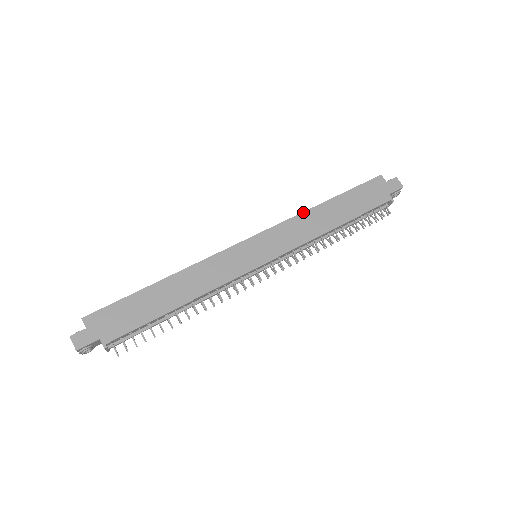
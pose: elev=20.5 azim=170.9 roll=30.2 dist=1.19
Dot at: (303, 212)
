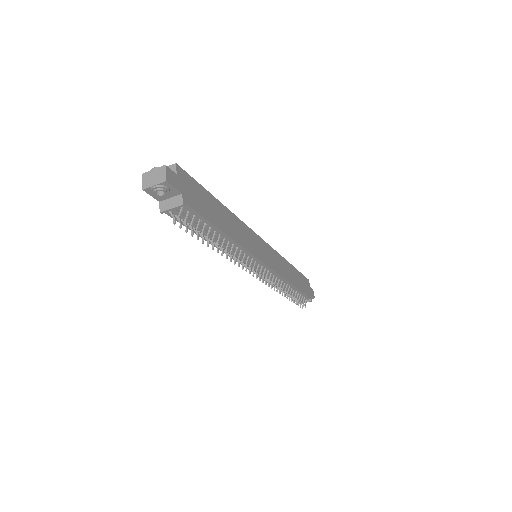
Dot at: (283, 257)
